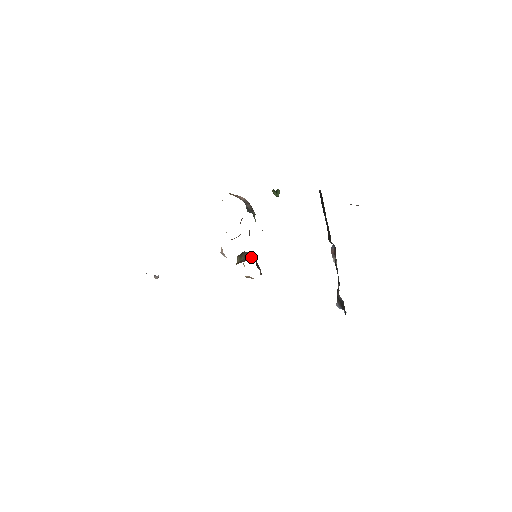
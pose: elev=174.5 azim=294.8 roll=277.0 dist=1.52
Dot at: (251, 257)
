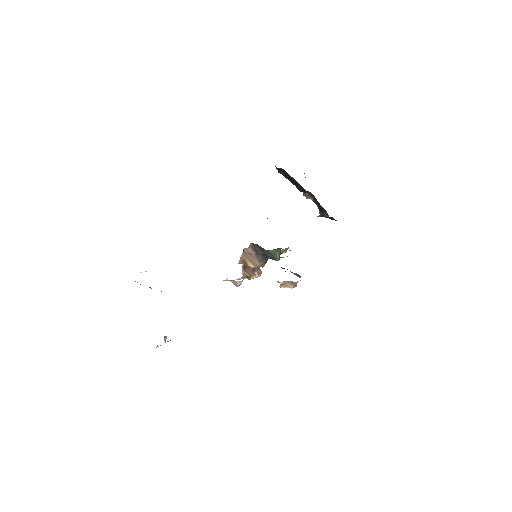
Dot at: occluded
